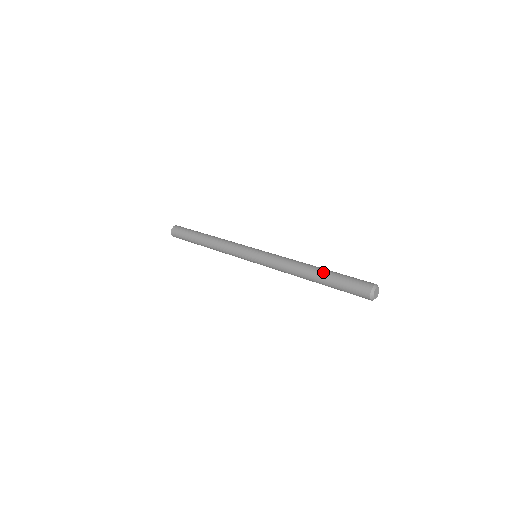
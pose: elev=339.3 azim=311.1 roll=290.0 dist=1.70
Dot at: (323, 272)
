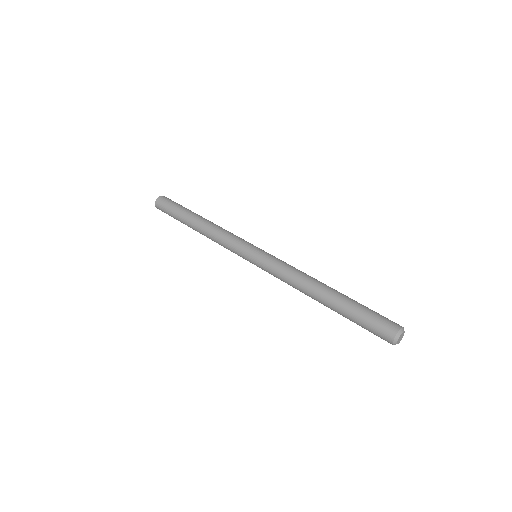
Dot at: (338, 297)
